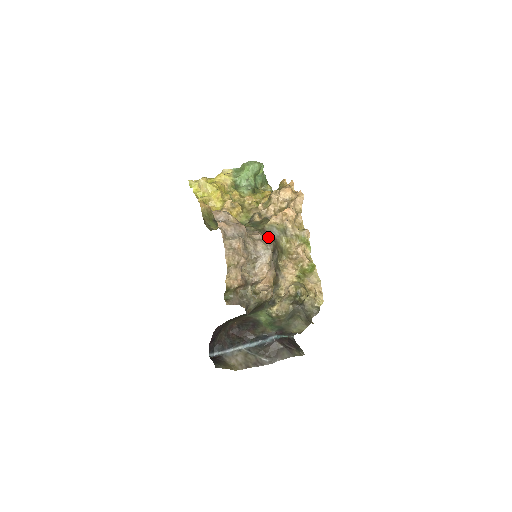
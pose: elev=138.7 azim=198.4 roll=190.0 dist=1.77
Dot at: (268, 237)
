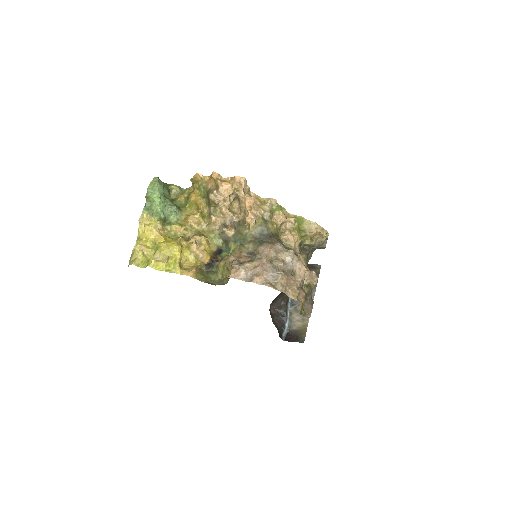
Dot at: (267, 240)
